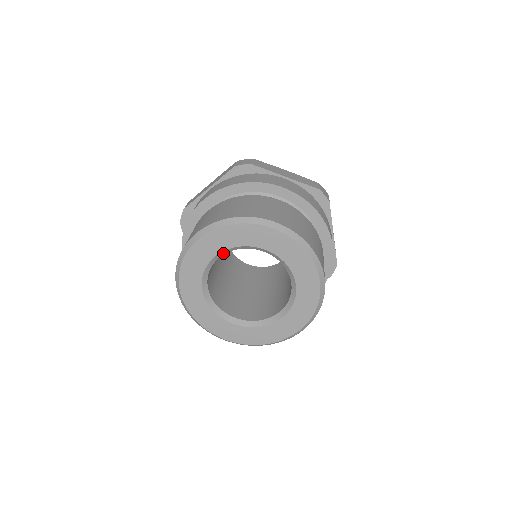
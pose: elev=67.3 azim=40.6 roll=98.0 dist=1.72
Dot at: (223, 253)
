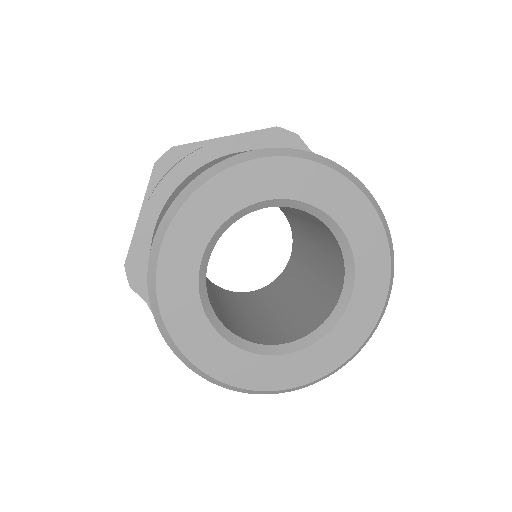
Dot at: (209, 249)
